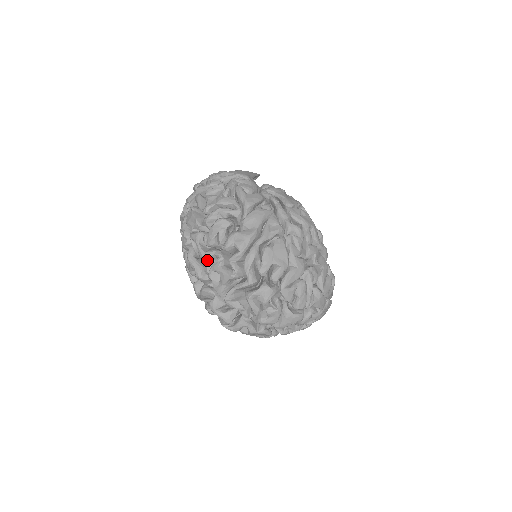
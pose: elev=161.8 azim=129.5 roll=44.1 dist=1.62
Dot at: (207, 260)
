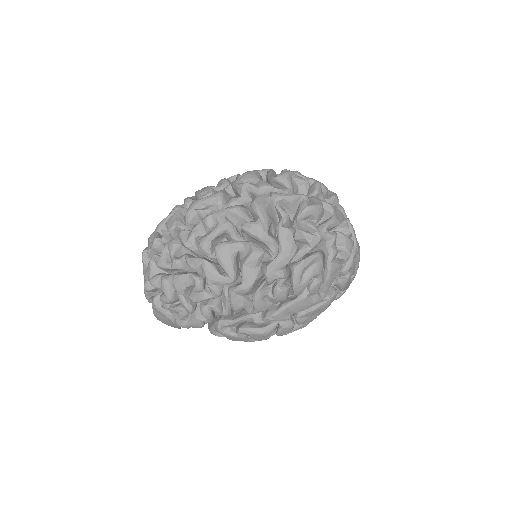
Dot at: (225, 198)
